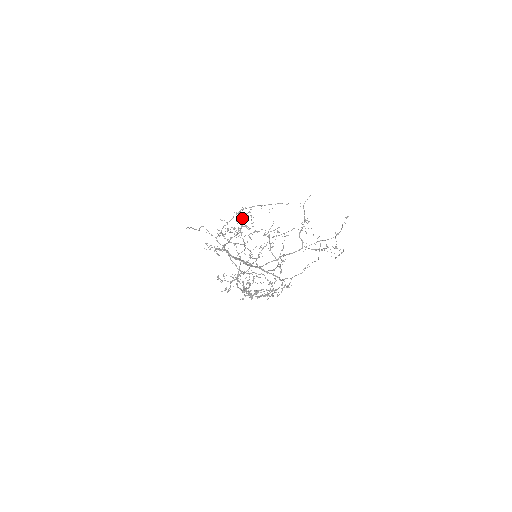
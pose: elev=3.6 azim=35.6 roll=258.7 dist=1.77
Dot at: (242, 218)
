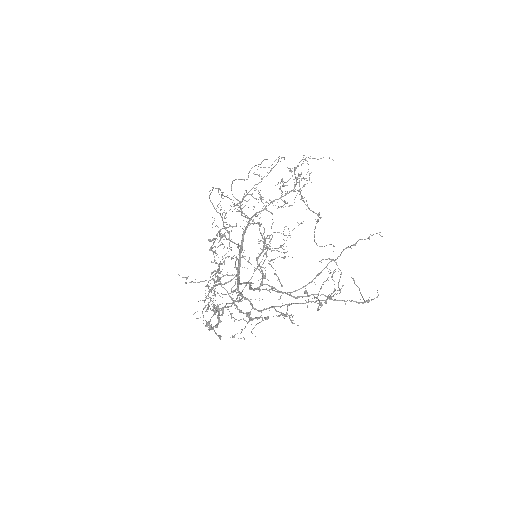
Dot at: (290, 170)
